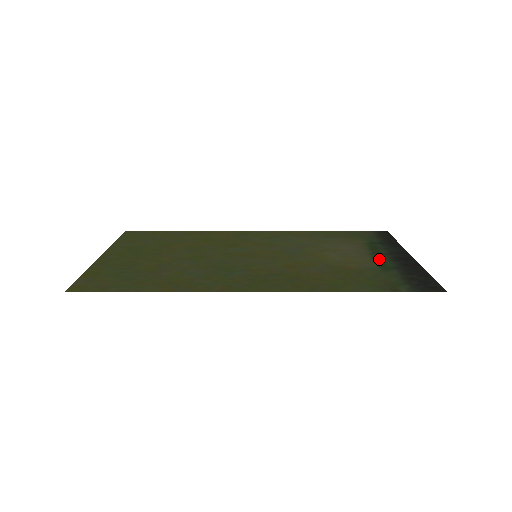
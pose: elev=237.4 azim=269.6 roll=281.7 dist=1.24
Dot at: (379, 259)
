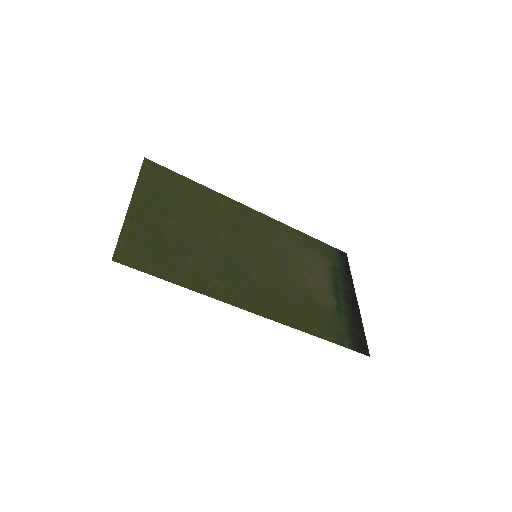
Dot at: (337, 296)
